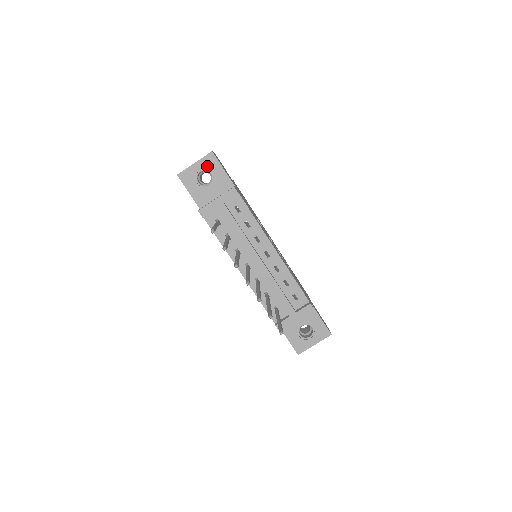
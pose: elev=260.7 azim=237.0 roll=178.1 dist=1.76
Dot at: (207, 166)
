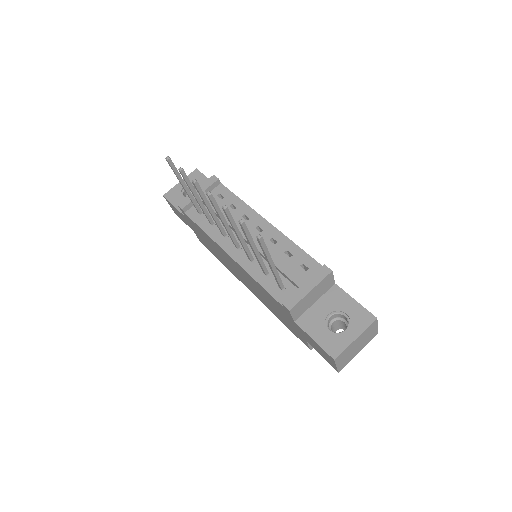
Dot at: occluded
